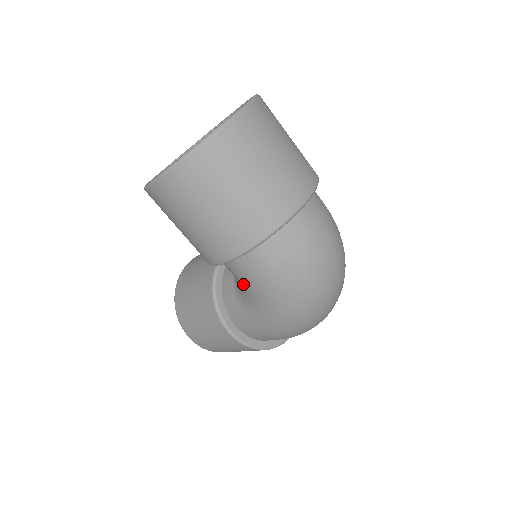
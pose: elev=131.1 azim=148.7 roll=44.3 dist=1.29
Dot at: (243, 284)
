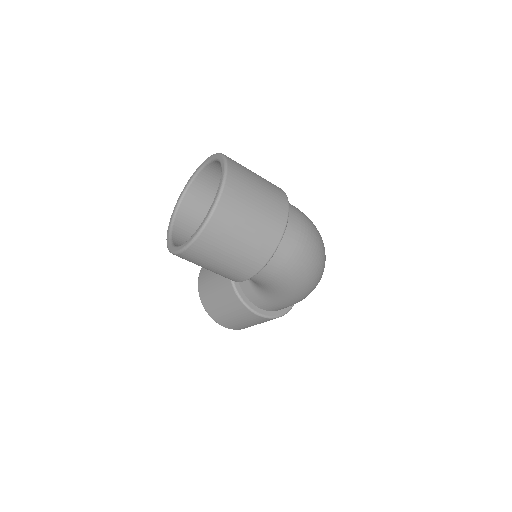
Dot at: (262, 284)
